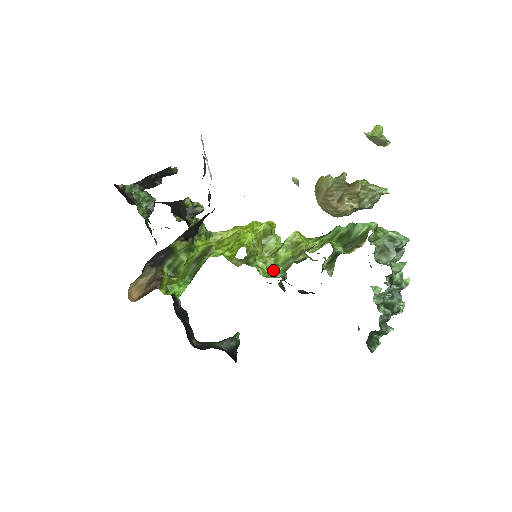
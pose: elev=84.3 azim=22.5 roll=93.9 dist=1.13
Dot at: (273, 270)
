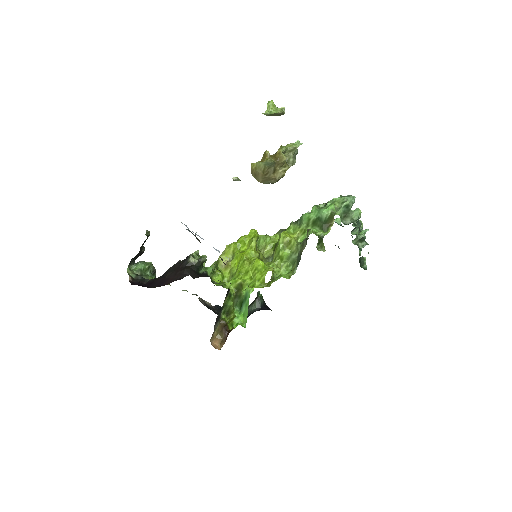
Dot at: (284, 267)
